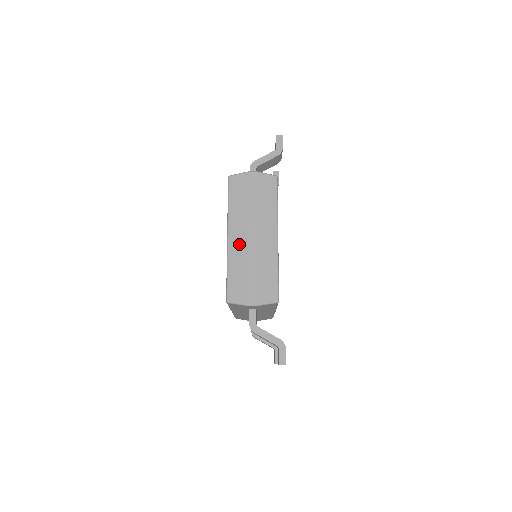
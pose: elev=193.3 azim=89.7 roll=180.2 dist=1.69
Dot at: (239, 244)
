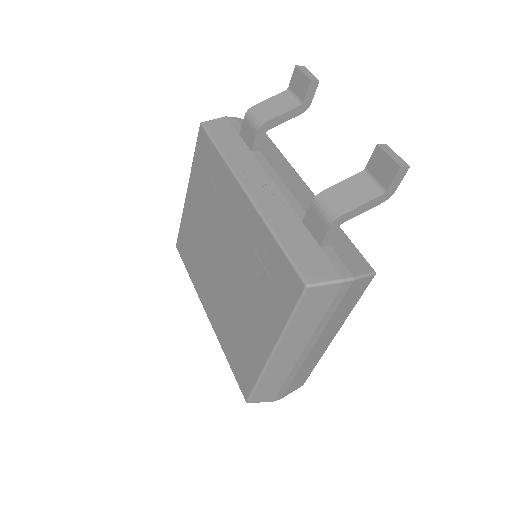
Dot at: (286, 360)
